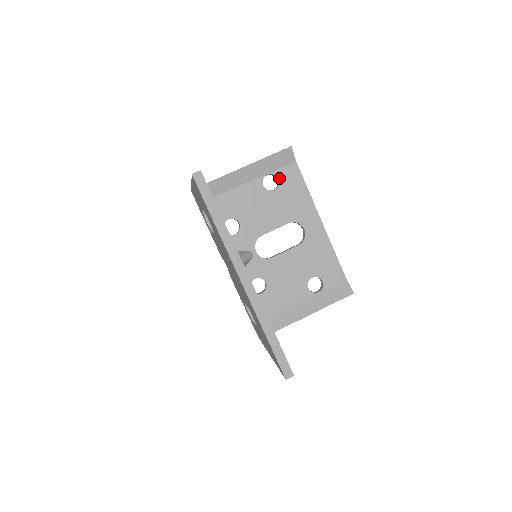
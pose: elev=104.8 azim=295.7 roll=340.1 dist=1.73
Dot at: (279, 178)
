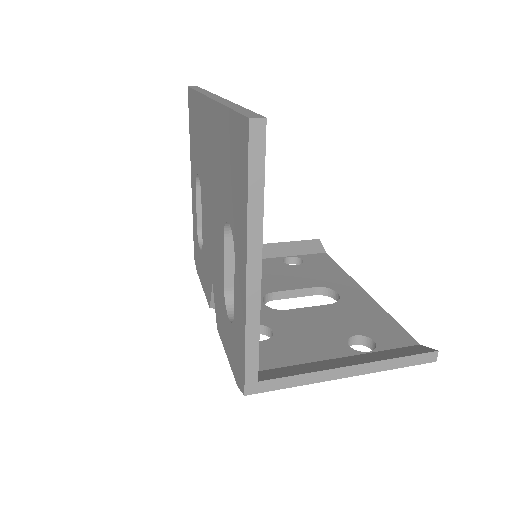
Dot at: (304, 260)
